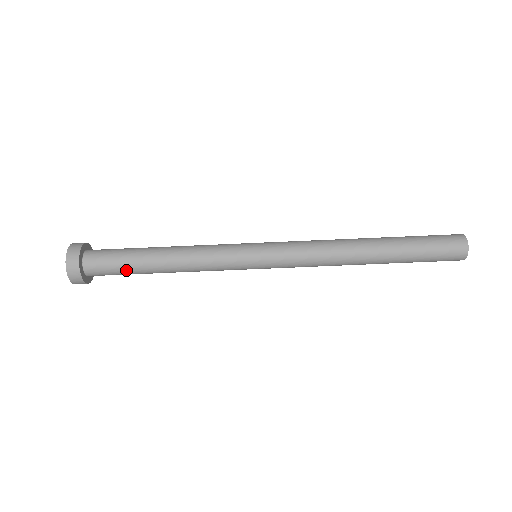
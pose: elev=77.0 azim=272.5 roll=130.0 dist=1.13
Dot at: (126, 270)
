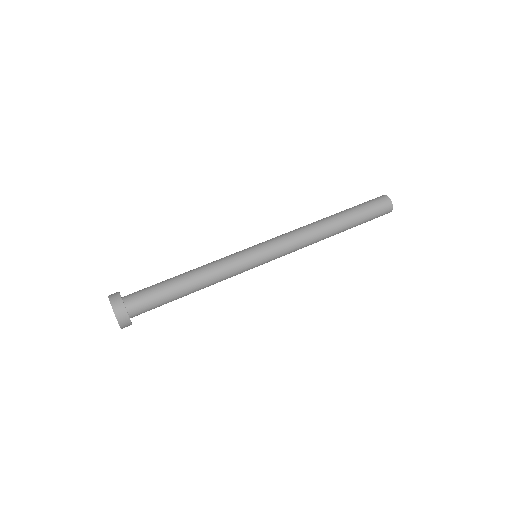
Dot at: (157, 287)
